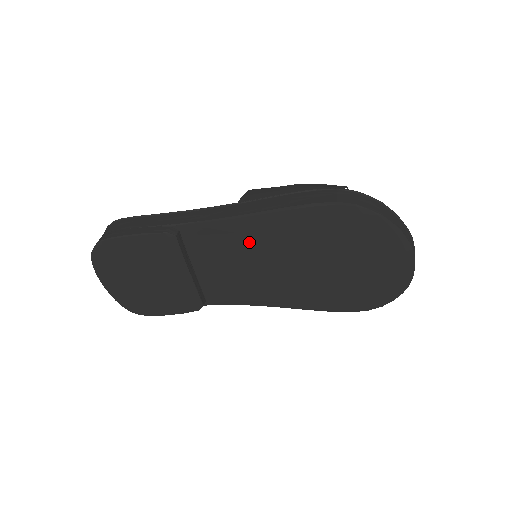
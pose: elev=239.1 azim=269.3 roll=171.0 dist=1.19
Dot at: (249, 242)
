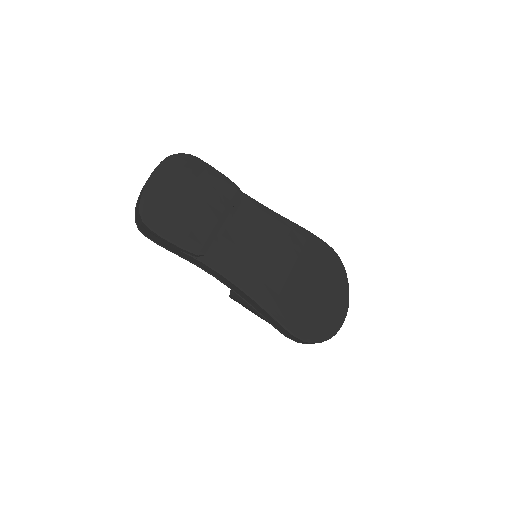
Dot at: (274, 235)
